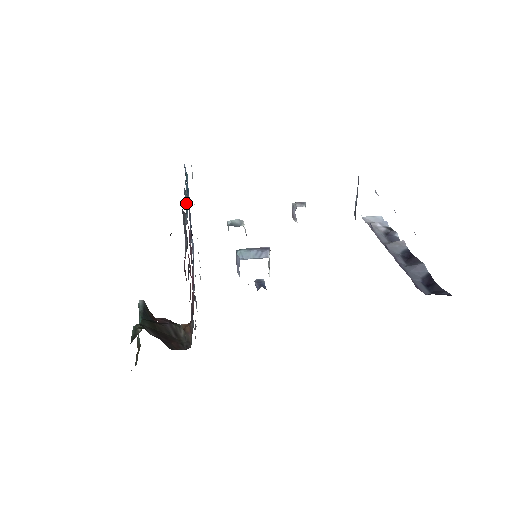
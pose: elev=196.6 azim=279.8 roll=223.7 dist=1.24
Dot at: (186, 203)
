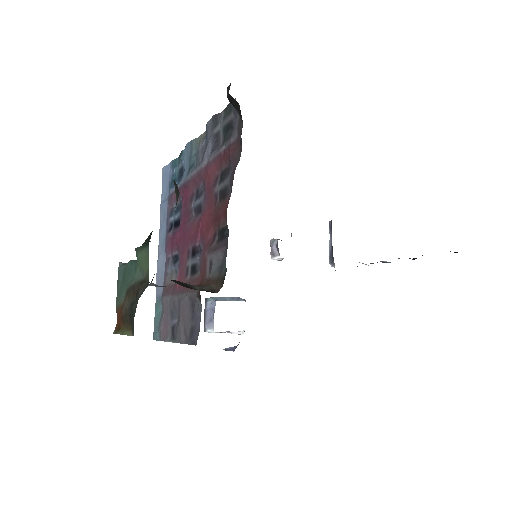
Dot at: (200, 142)
